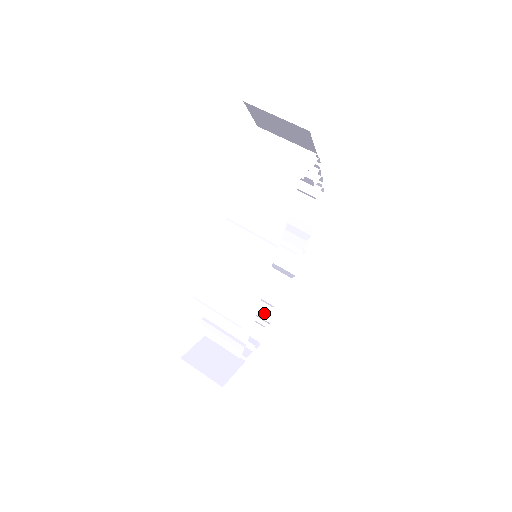
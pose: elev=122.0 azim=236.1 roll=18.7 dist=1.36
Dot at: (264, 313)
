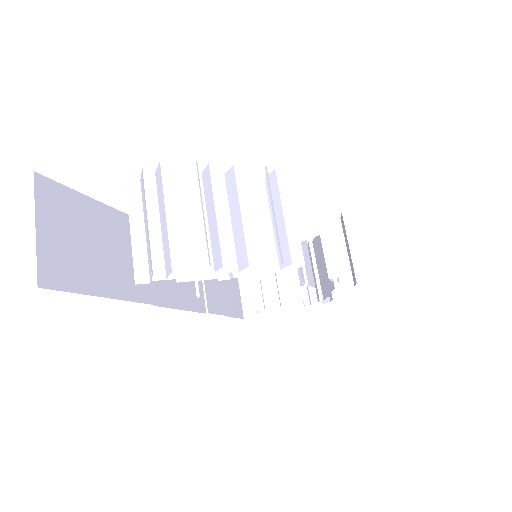
Dot at: (323, 286)
